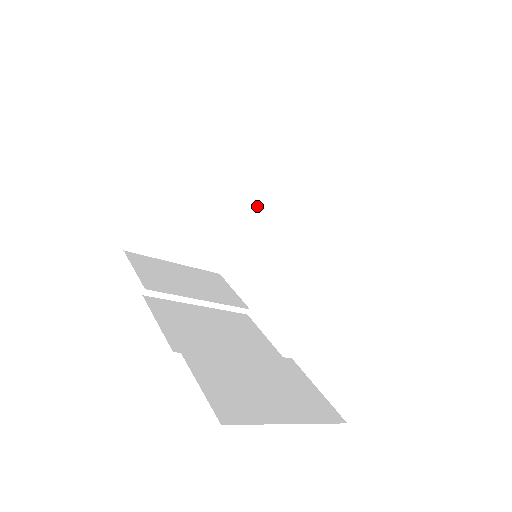
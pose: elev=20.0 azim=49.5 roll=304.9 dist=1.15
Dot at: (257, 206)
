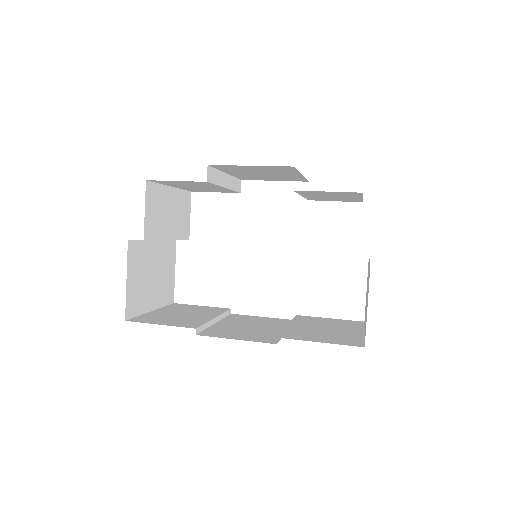
Dot at: (187, 231)
